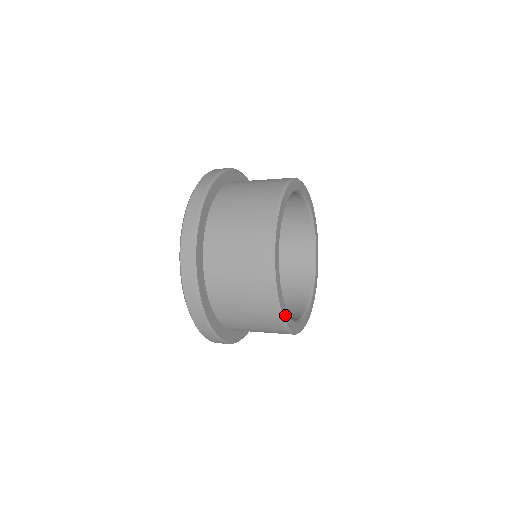
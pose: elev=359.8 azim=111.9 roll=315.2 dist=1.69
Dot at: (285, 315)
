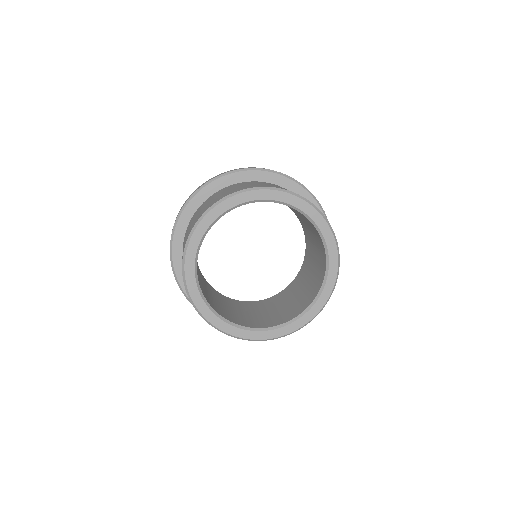
Dot at: (213, 319)
